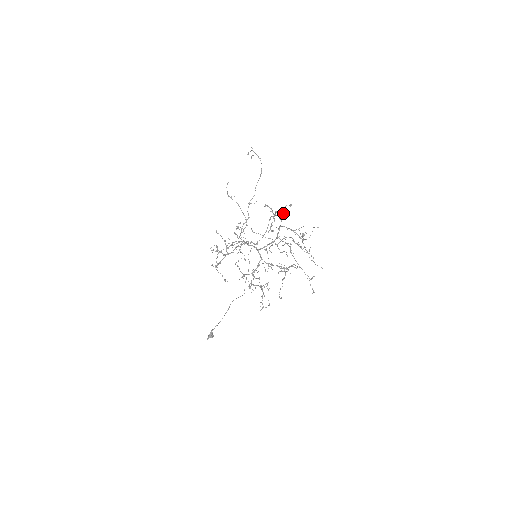
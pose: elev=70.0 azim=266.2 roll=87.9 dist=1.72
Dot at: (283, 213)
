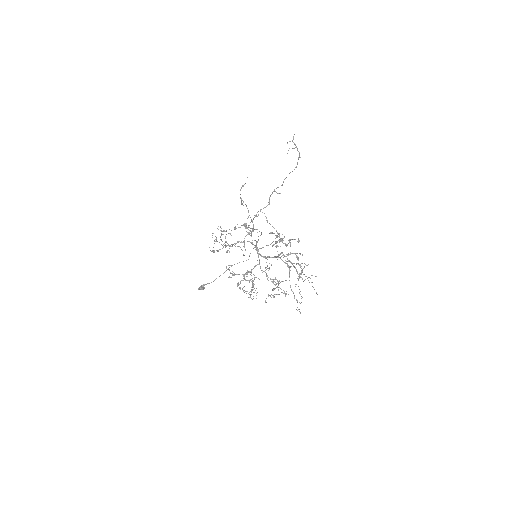
Dot at: (290, 242)
